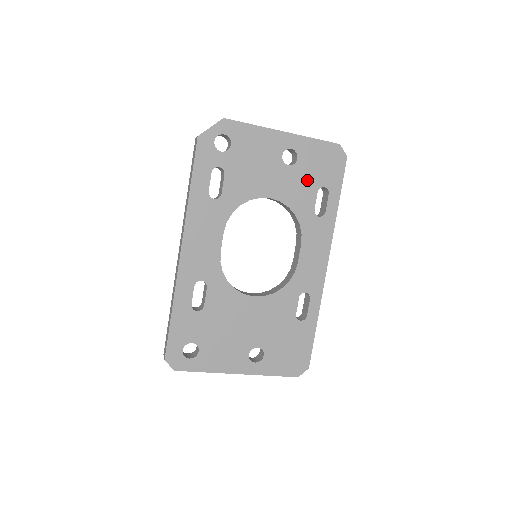
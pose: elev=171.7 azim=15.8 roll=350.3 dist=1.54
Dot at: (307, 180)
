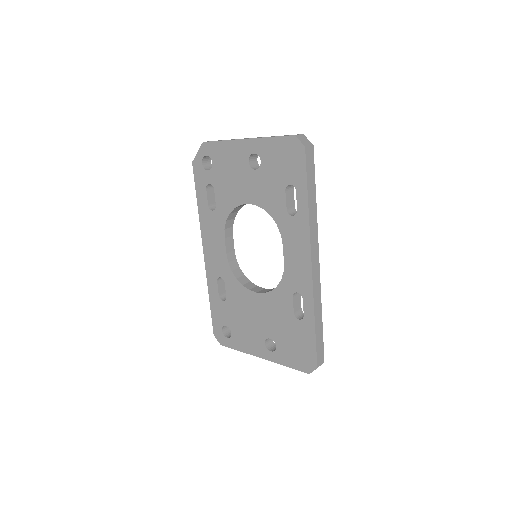
Dot at: (274, 181)
